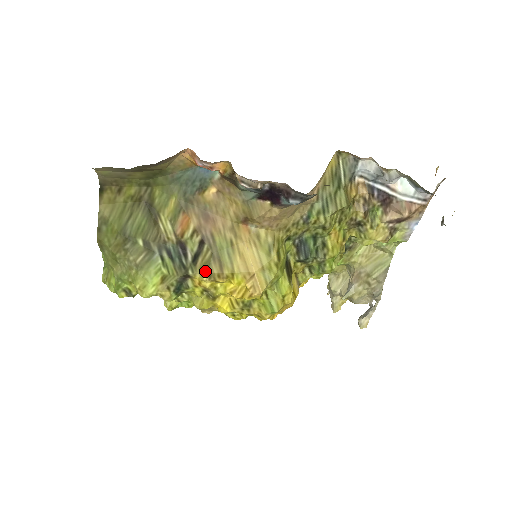
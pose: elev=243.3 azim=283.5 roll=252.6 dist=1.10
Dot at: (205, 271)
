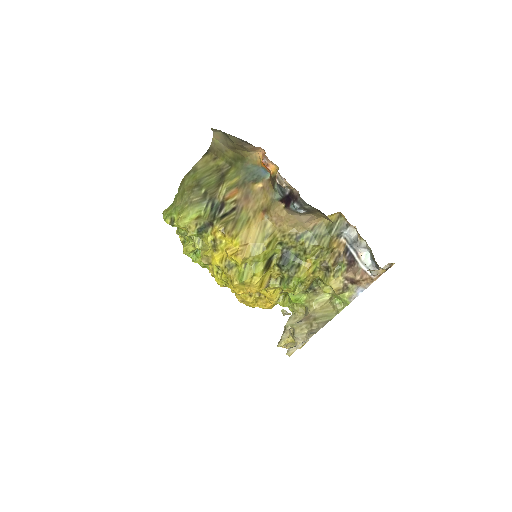
Dot at: (223, 225)
